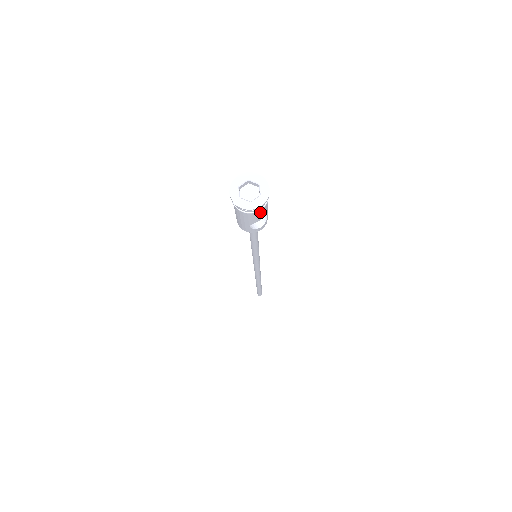
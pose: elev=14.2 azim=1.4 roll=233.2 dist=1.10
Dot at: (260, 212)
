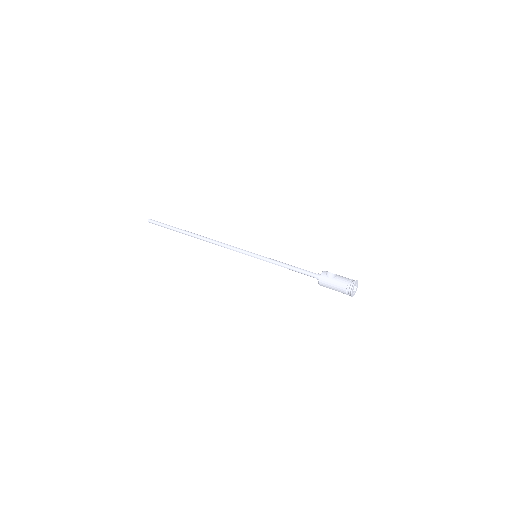
Dot at: occluded
